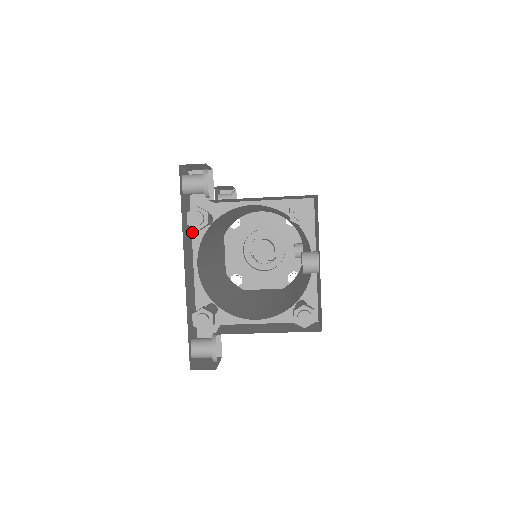
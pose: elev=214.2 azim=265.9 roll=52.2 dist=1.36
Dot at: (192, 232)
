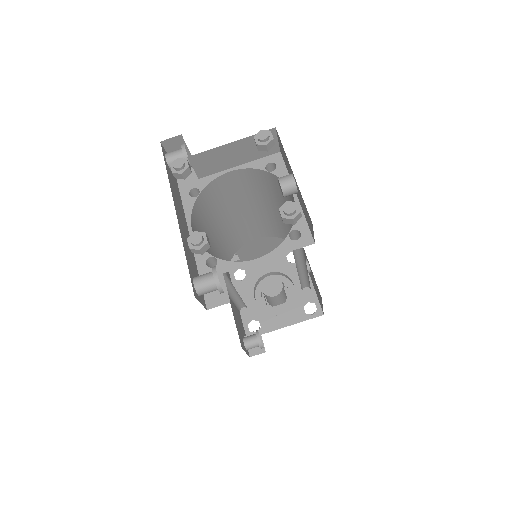
Dot at: (183, 206)
